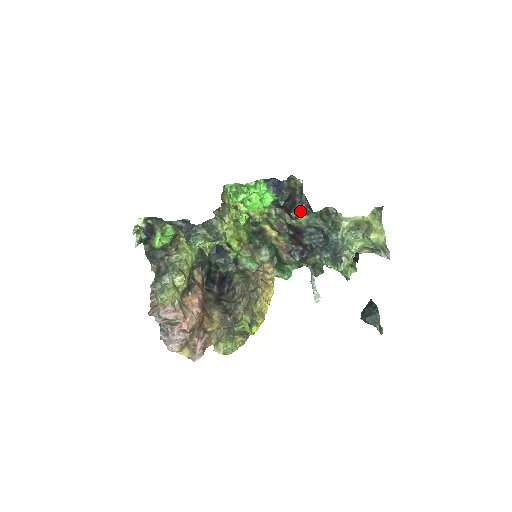
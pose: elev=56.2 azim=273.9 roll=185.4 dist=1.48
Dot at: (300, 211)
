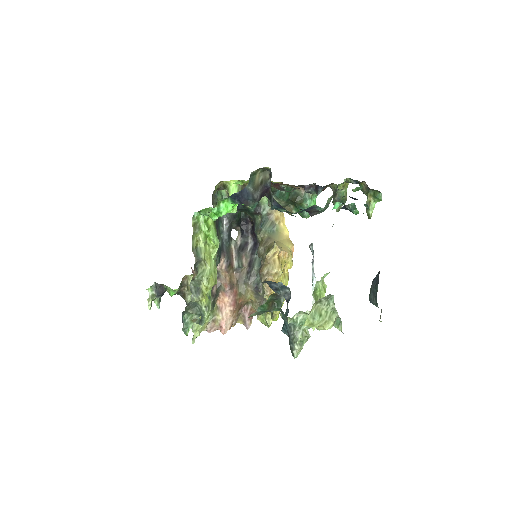
Dot at: (278, 208)
